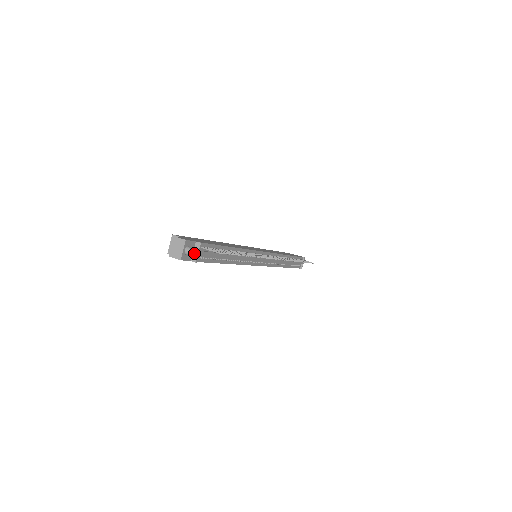
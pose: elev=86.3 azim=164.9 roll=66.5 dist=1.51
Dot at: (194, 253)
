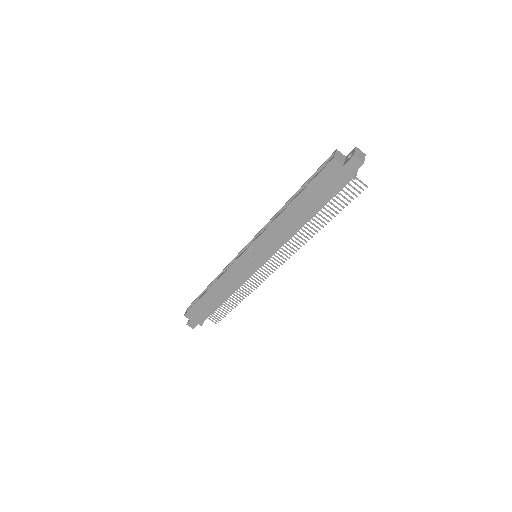
Dot at: occluded
